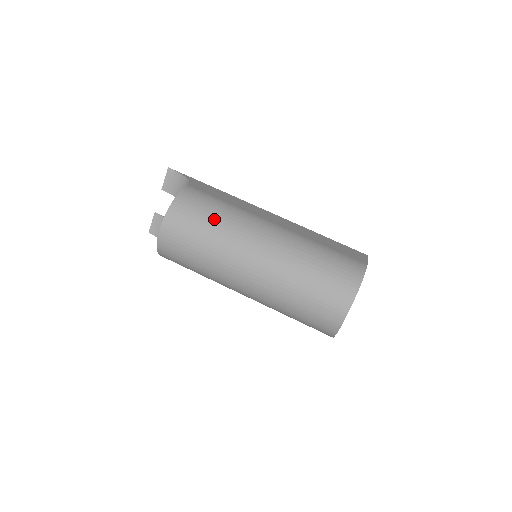
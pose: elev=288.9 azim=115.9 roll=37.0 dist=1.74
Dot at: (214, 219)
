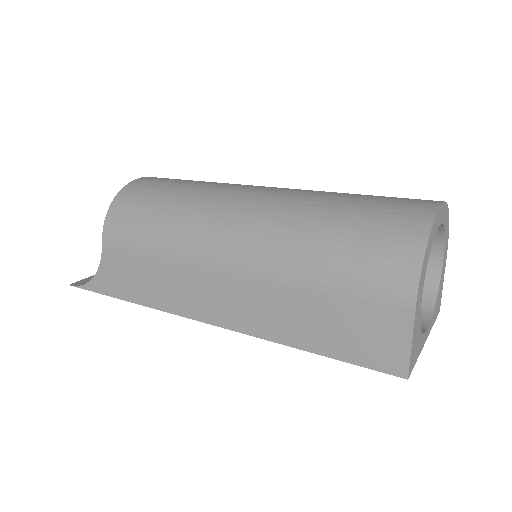
Dot at: occluded
